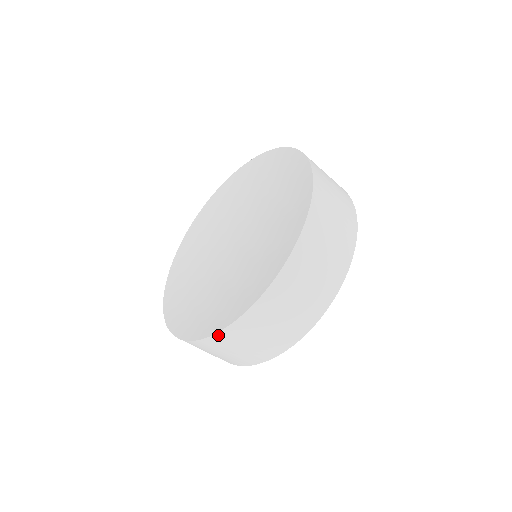
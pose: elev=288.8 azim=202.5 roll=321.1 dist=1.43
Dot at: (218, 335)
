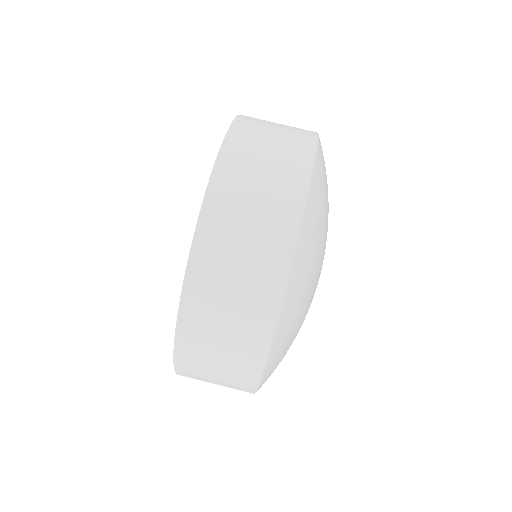
Dot at: (206, 208)
